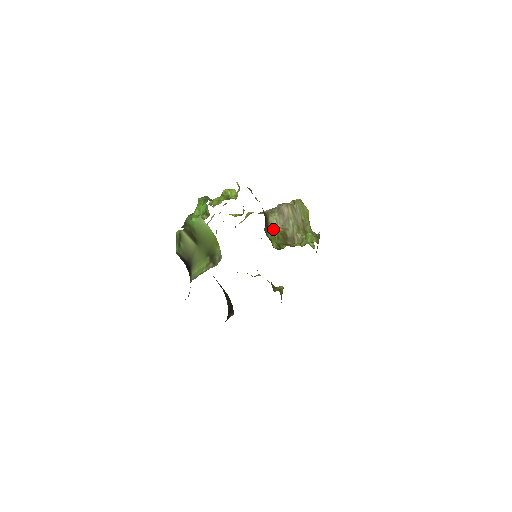
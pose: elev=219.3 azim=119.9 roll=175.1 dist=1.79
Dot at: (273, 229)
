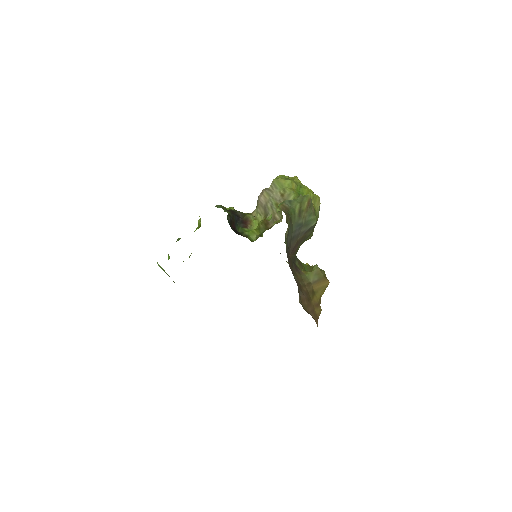
Dot at: occluded
